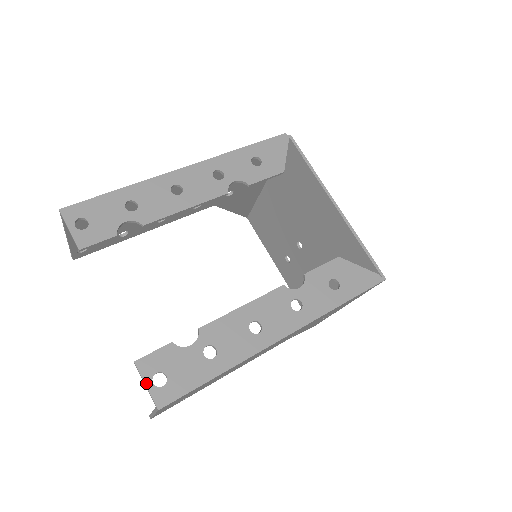
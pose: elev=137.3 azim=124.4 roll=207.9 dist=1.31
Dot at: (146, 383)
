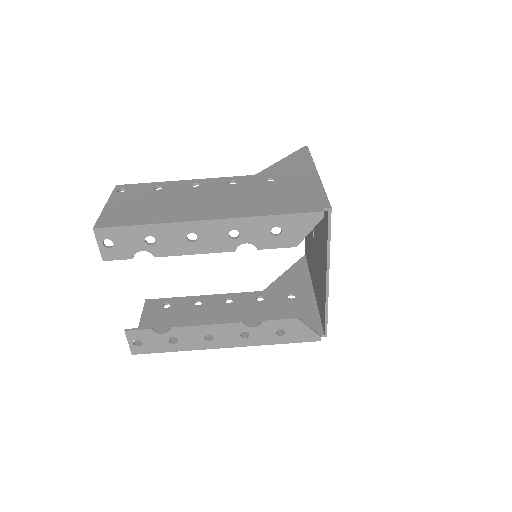
Dot at: (129, 342)
